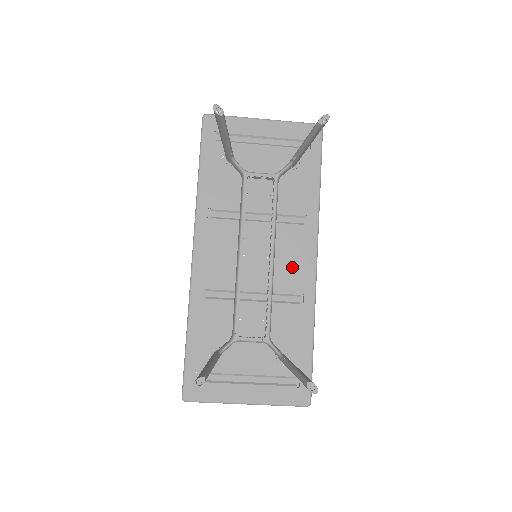
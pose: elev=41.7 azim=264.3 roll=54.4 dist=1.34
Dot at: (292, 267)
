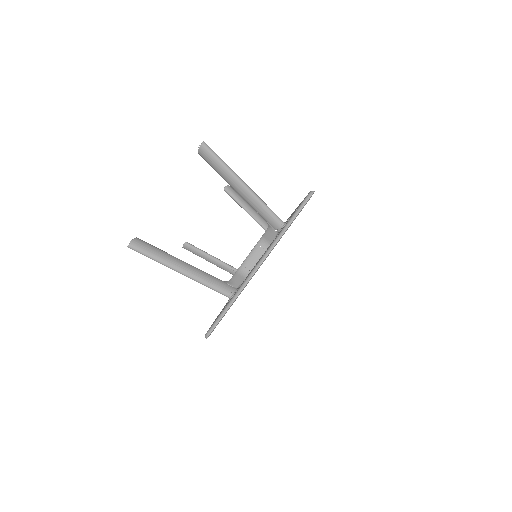
Dot at: occluded
